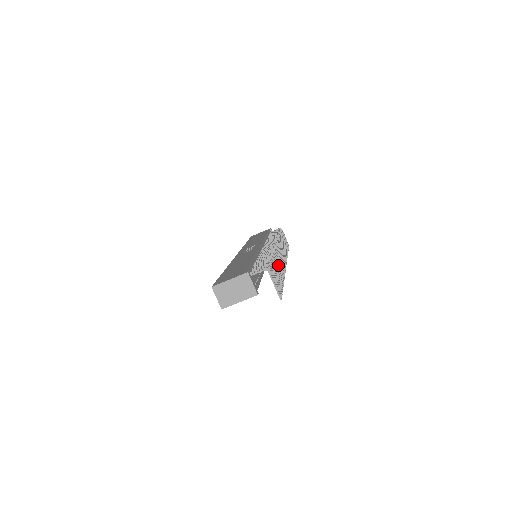
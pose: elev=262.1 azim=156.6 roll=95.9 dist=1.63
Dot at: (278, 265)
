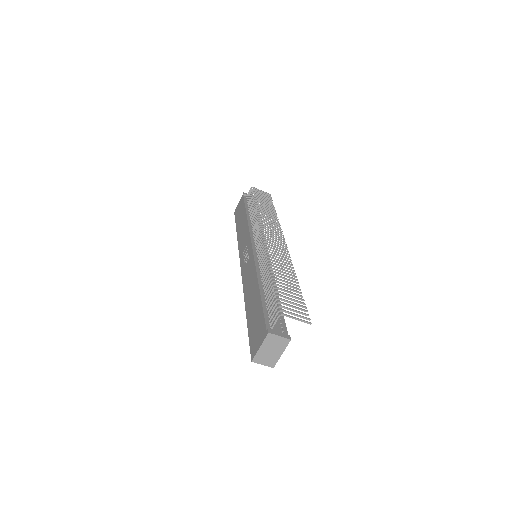
Dot at: (282, 272)
